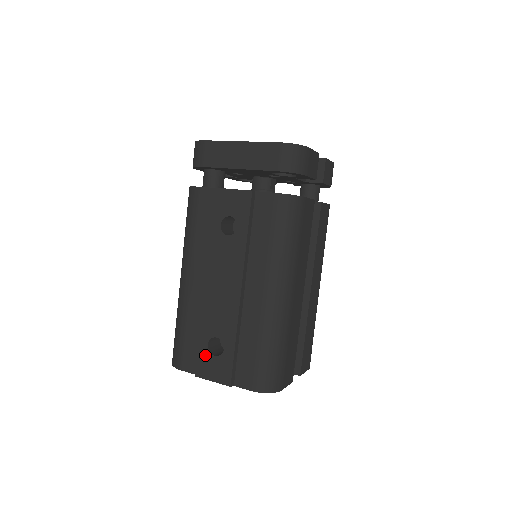
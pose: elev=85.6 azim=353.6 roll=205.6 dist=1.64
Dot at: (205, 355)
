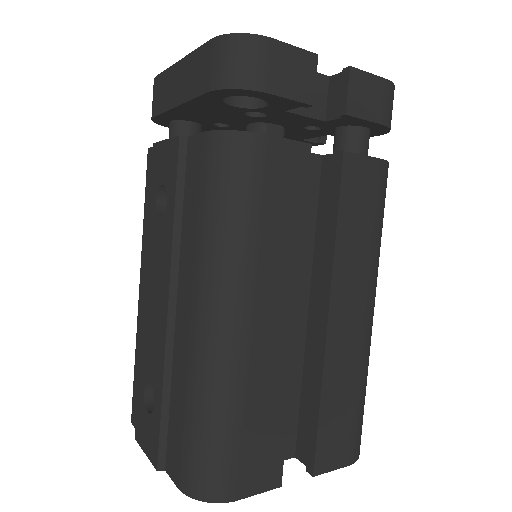
Dot at: (141, 408)
